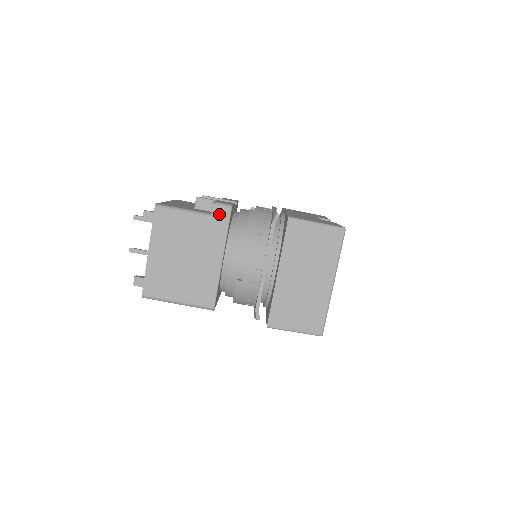
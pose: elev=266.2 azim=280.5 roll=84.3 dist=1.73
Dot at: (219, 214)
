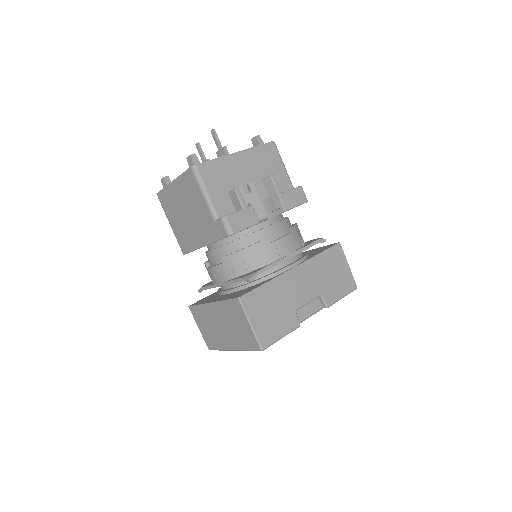
Dot at: (220, 227)
